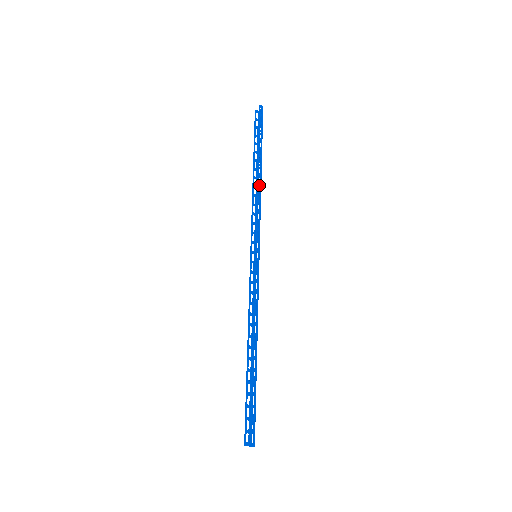
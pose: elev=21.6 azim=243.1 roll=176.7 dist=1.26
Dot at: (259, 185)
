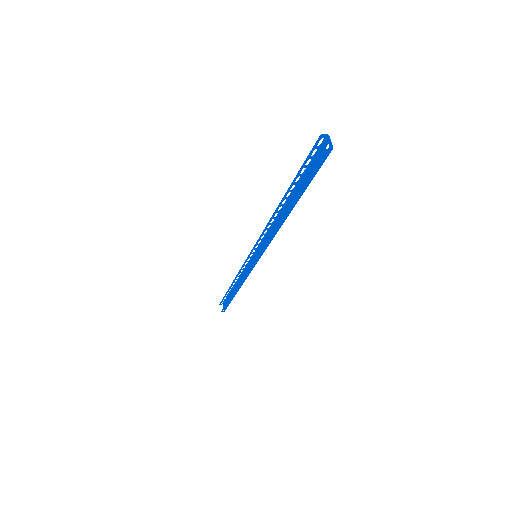
Dot at: (282, 219)
